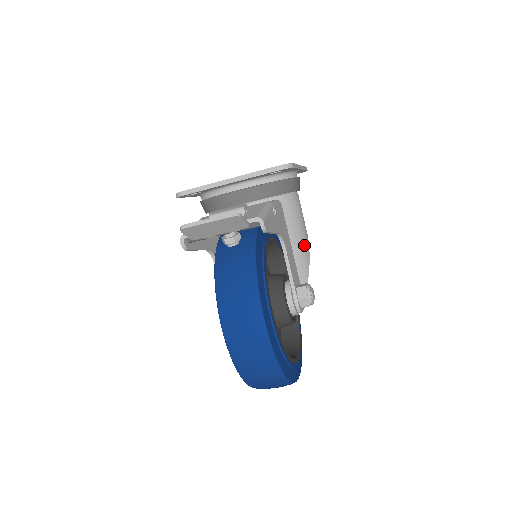
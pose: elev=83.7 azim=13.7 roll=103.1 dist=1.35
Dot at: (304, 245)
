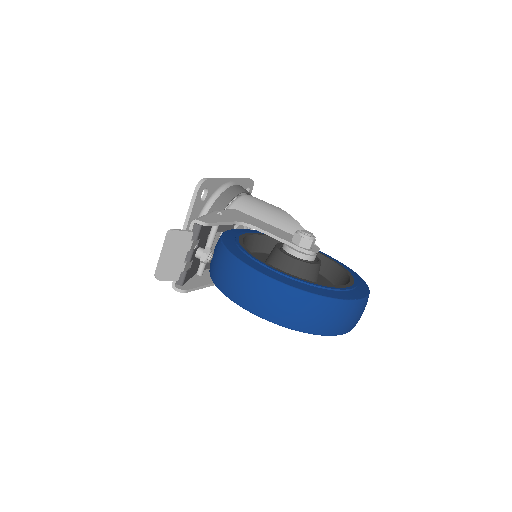
Dot at: (281, 216)
